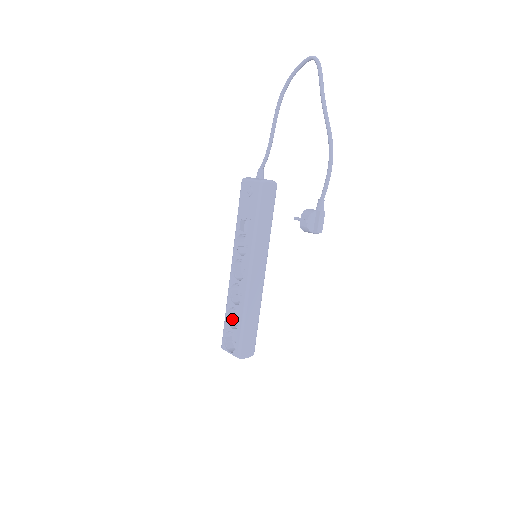
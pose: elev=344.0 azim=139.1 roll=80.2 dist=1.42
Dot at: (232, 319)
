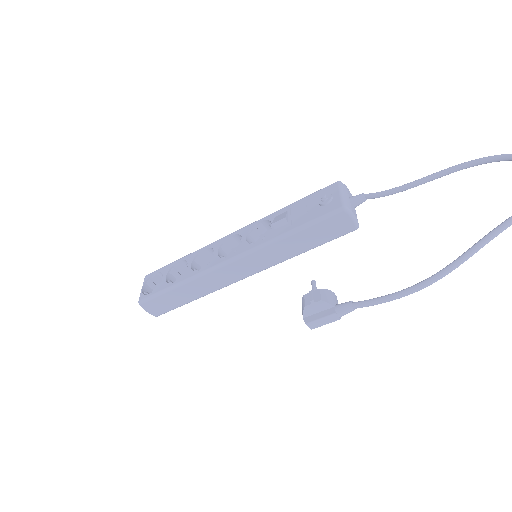
Dot at: (179, 269)
